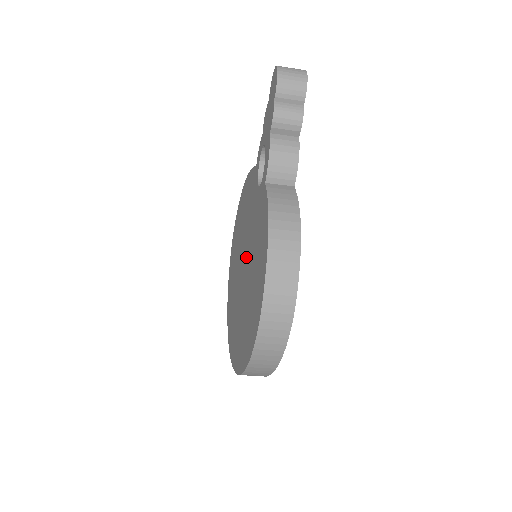
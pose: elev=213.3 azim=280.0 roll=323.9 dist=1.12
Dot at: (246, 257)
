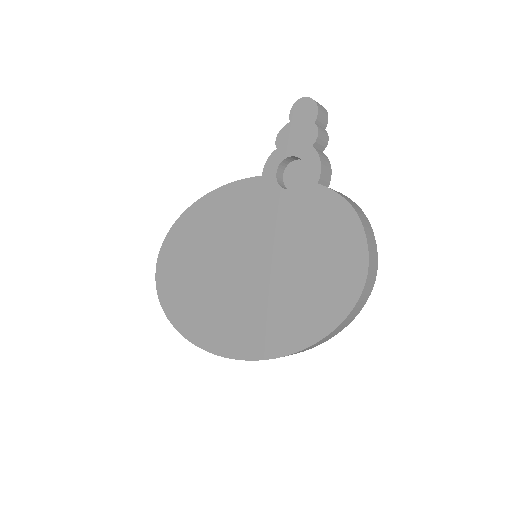
Dot at: (265, 254)
